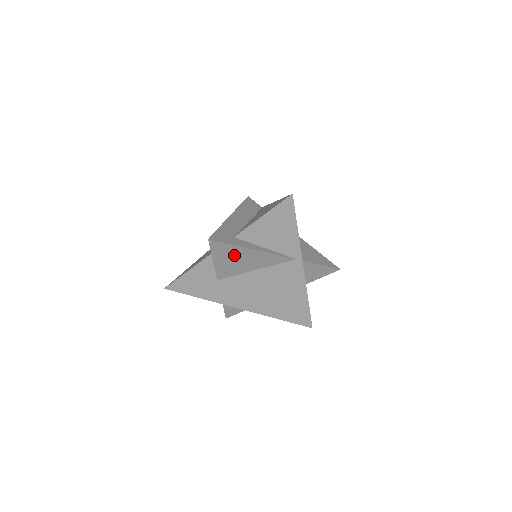
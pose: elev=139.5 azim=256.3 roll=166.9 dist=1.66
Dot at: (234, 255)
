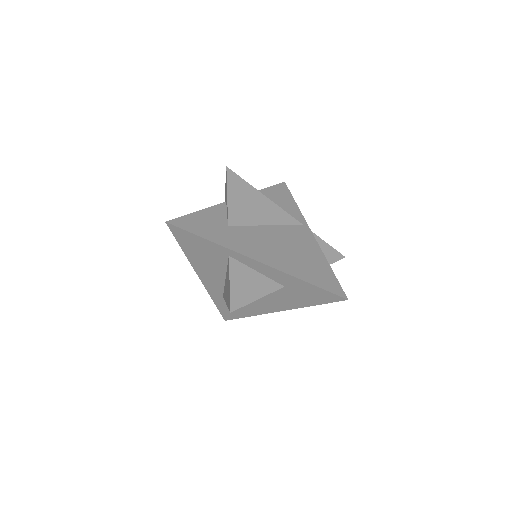
Dot at: (247, 196)
